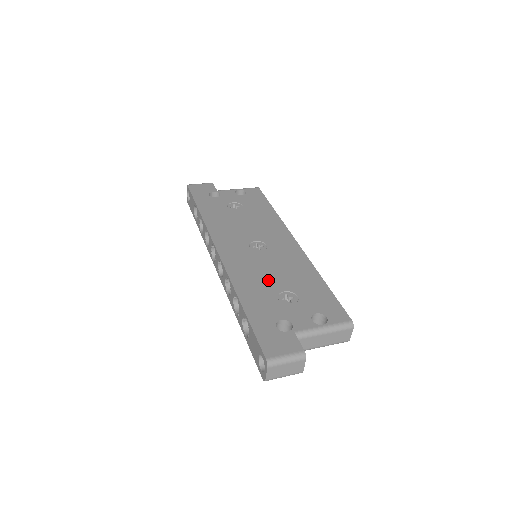
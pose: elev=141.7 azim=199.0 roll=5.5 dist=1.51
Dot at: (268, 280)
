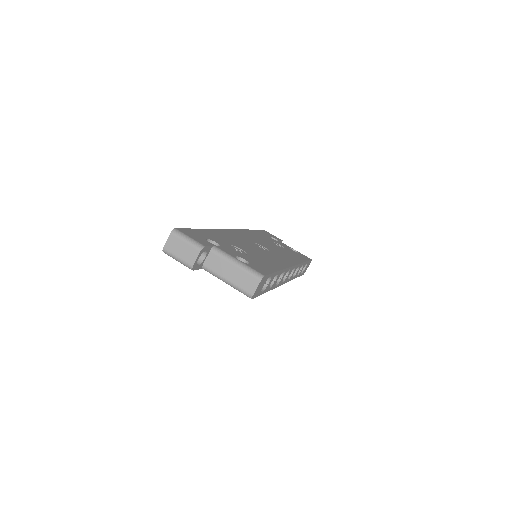
Dot at: (240, 244)
